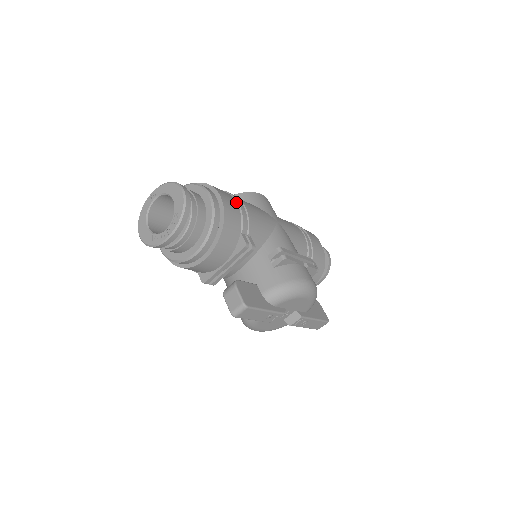
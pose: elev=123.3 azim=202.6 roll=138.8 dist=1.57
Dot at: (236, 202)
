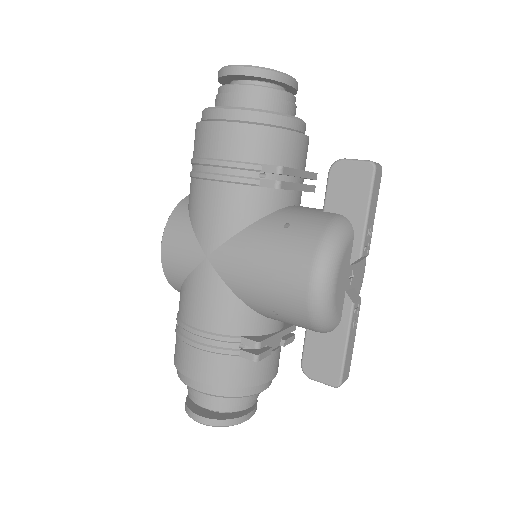
Dot at: occluded
